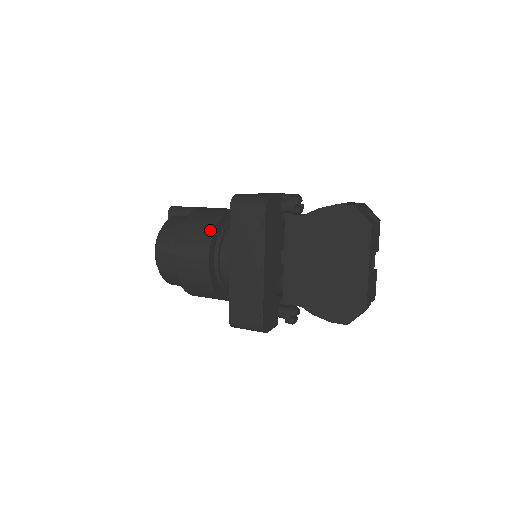
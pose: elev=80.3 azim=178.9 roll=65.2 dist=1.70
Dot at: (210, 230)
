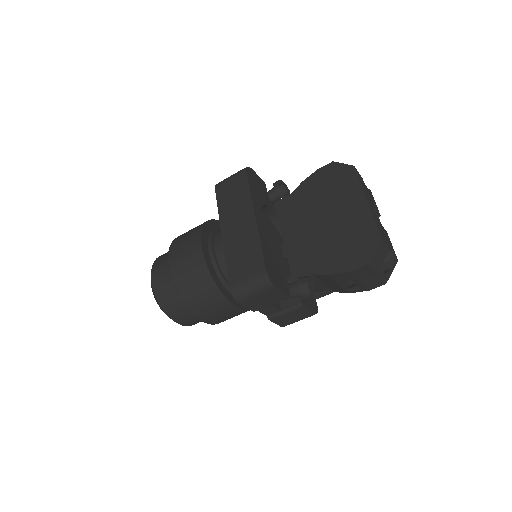
Dot at: (201, 225)
